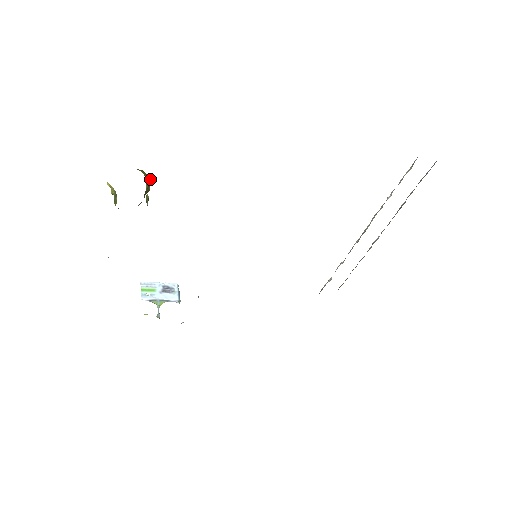
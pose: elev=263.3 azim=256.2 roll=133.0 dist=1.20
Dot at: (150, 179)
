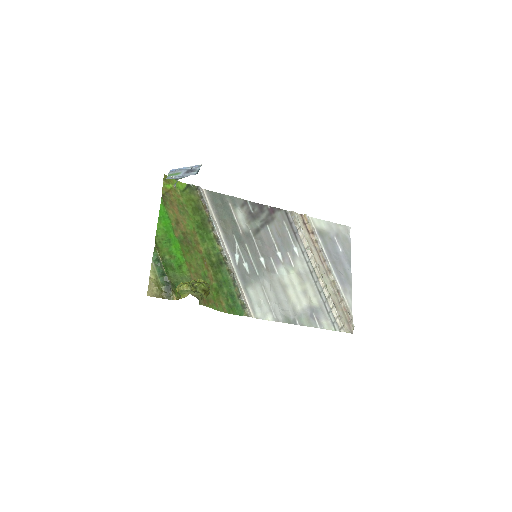
Dot at: occluded
